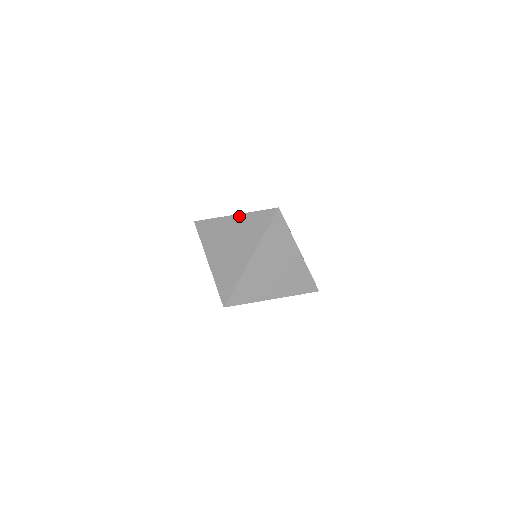
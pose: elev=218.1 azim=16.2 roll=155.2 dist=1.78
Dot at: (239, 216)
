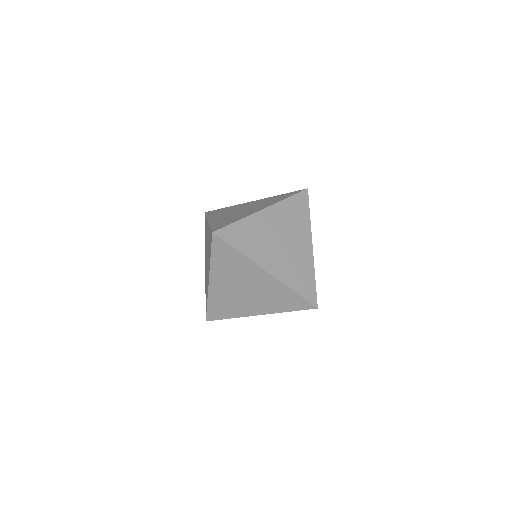
Dot at: (260, 199)
